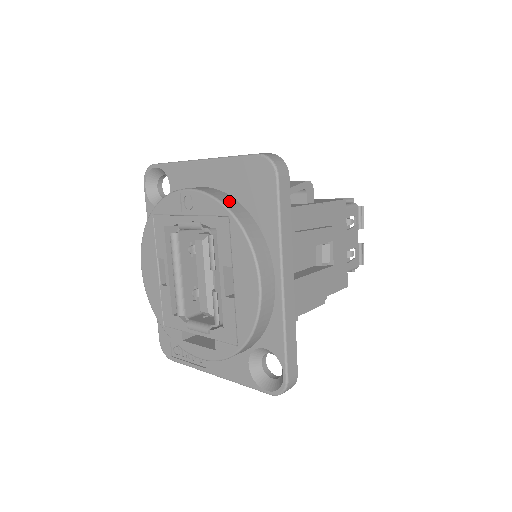
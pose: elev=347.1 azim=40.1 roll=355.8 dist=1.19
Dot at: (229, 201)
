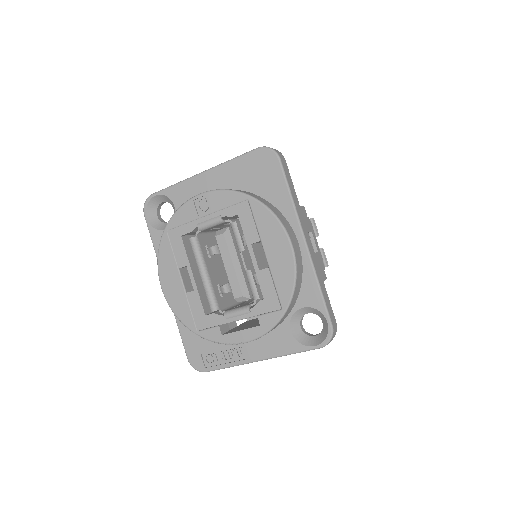
Dot at: (242, 191)
